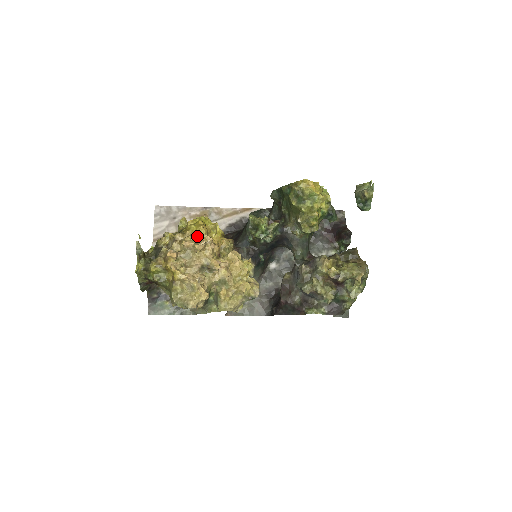
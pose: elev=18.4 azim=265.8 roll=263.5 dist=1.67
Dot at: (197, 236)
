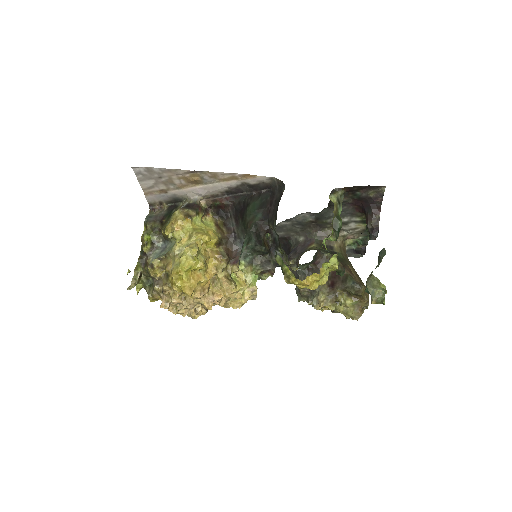
Dot at: (184, 293)
